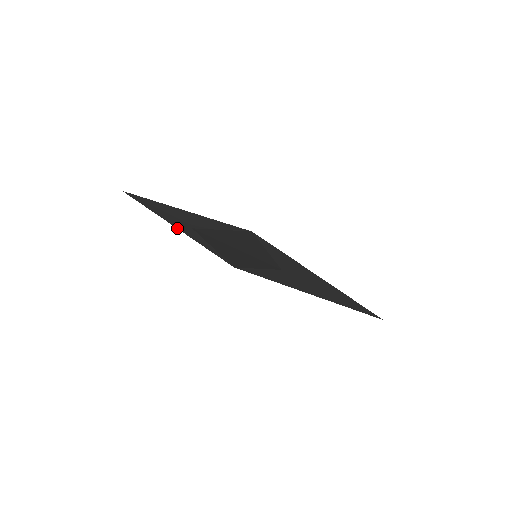
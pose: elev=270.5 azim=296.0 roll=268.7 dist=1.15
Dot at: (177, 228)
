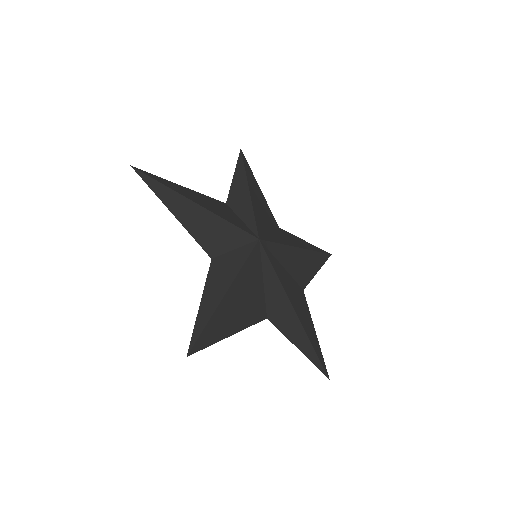
Dot at: occluded
